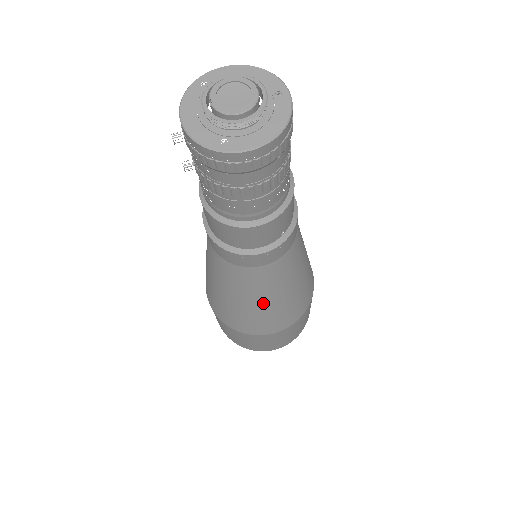
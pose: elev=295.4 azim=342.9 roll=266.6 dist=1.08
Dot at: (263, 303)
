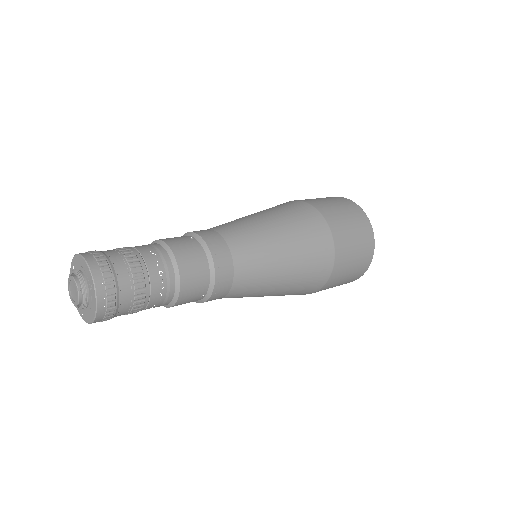
Dot at: occluded
